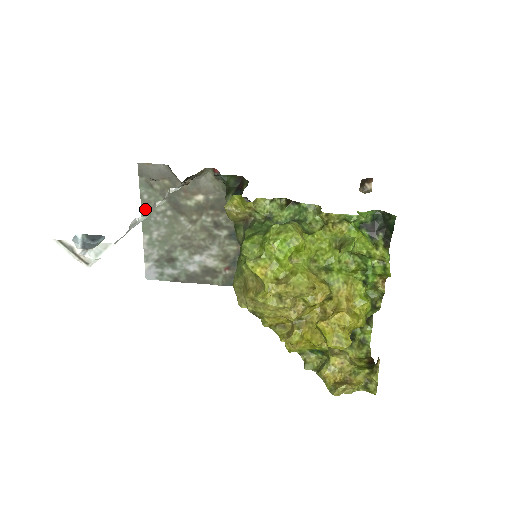
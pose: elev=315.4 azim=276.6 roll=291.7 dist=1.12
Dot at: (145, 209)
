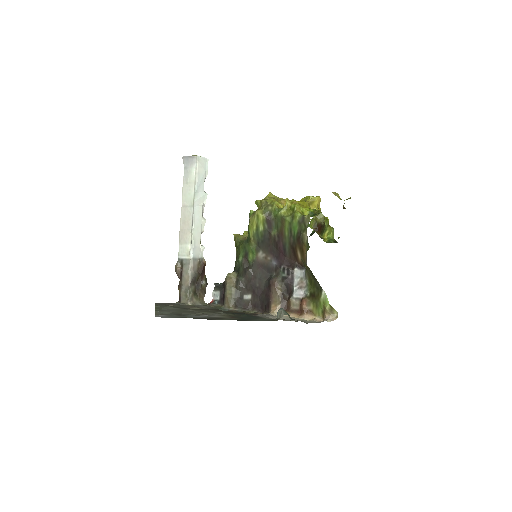
Dot at: occluded
